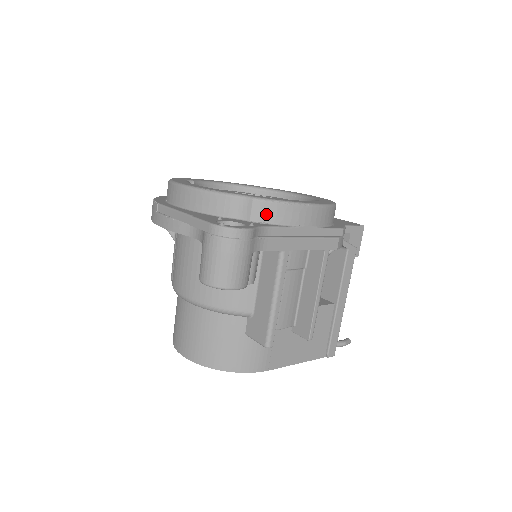
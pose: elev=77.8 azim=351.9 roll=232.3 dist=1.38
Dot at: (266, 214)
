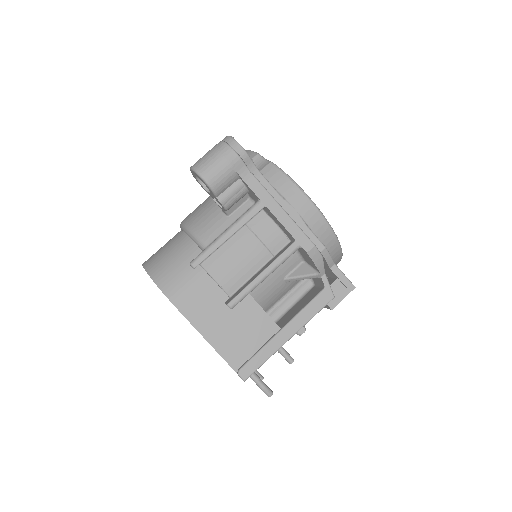
Dot at: (271, 175)
